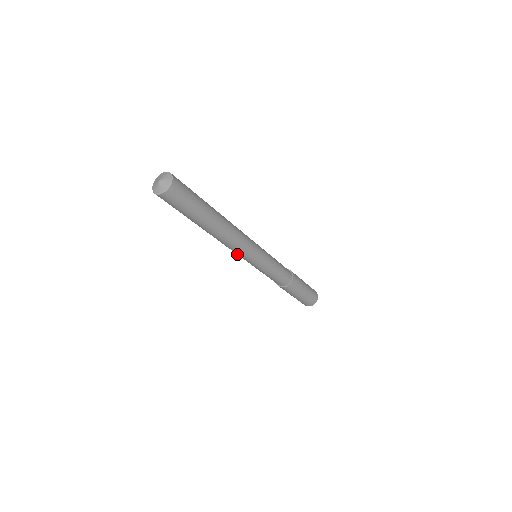
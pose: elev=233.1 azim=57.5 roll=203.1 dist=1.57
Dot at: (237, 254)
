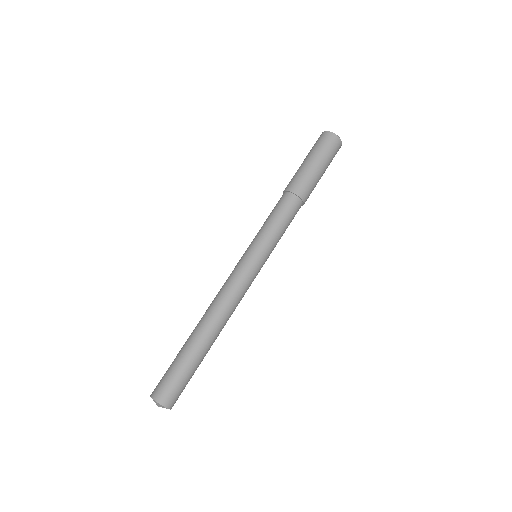
Dot at: occluded
